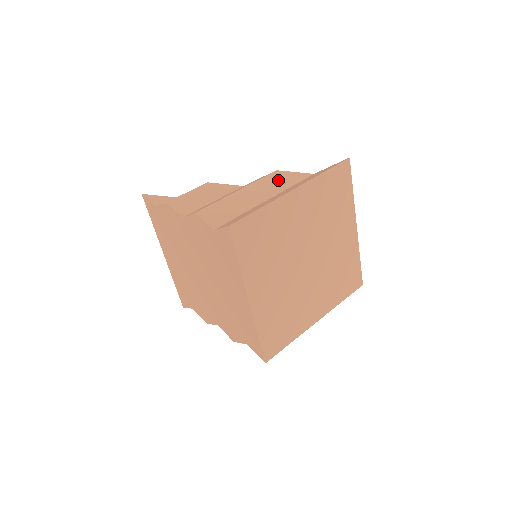
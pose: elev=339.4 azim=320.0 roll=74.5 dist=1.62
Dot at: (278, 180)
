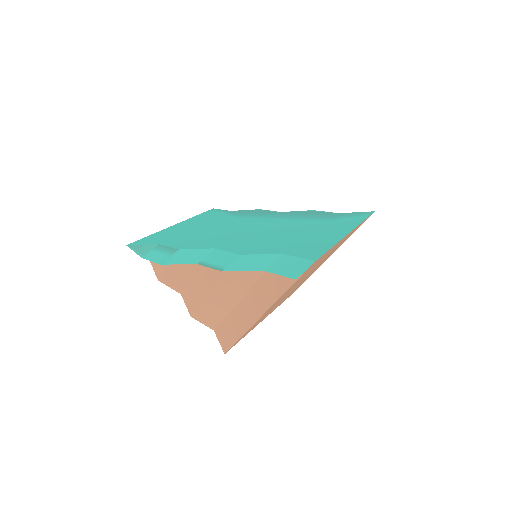
Dot at: occluded
